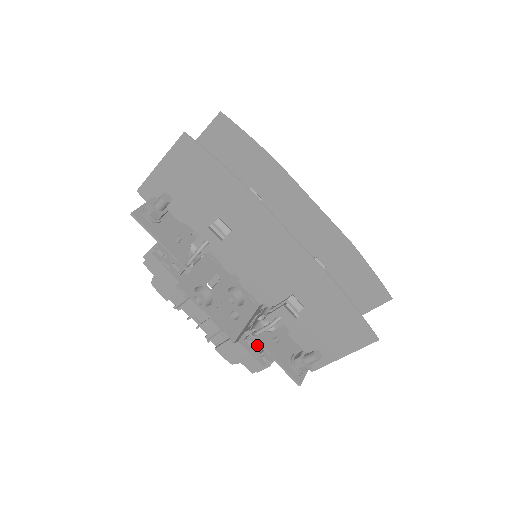
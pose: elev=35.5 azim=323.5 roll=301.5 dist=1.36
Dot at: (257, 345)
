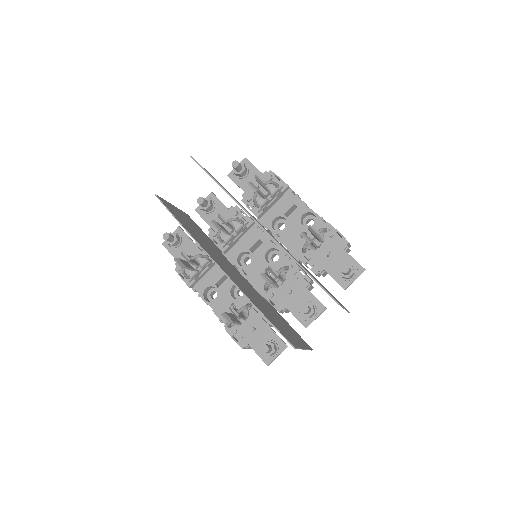
Dot at: (239, 332)
